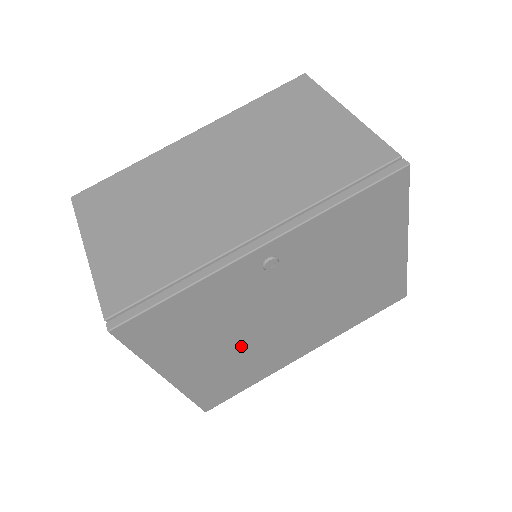
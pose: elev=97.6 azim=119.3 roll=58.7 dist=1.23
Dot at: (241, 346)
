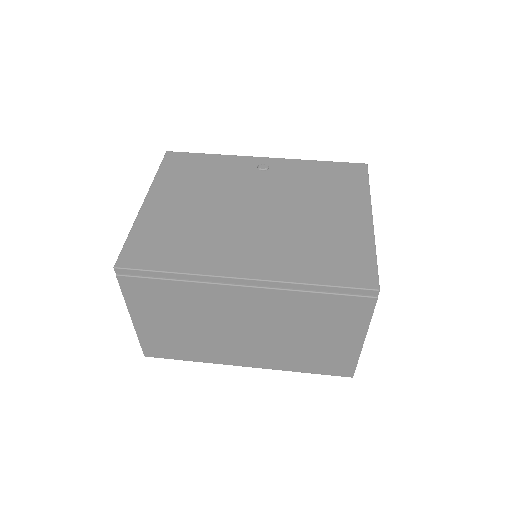
Dot at: (204, 214)
